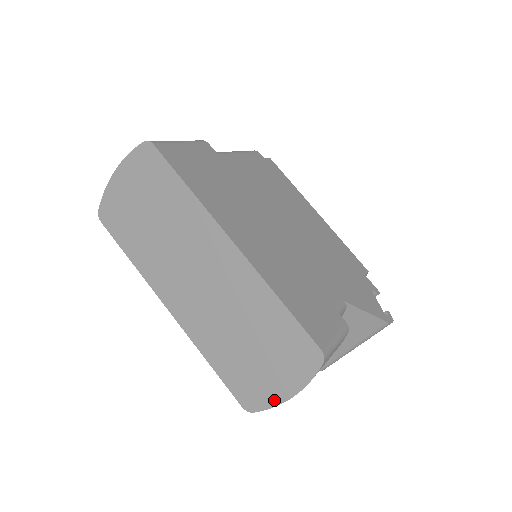
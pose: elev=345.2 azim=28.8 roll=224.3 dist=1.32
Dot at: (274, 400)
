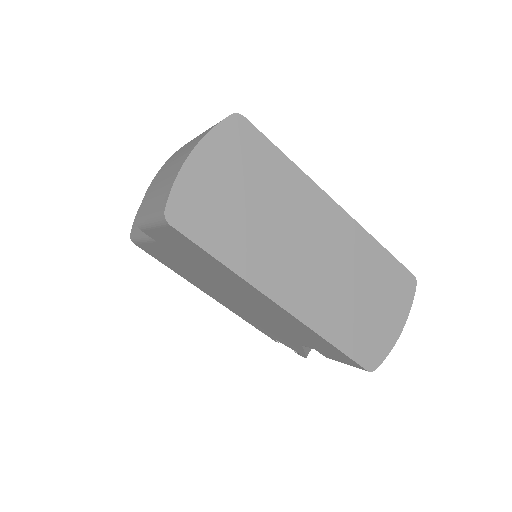
Dot at: (391, 343)
